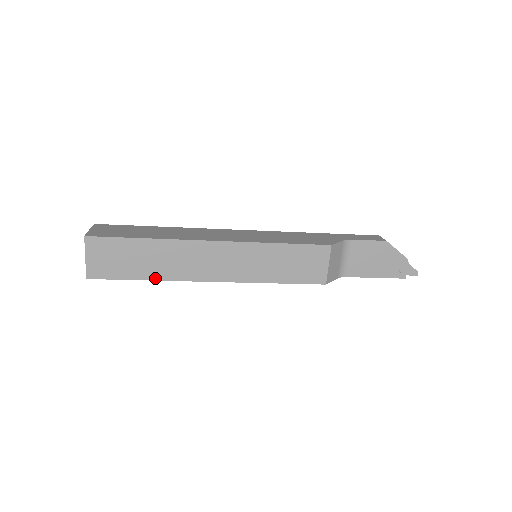
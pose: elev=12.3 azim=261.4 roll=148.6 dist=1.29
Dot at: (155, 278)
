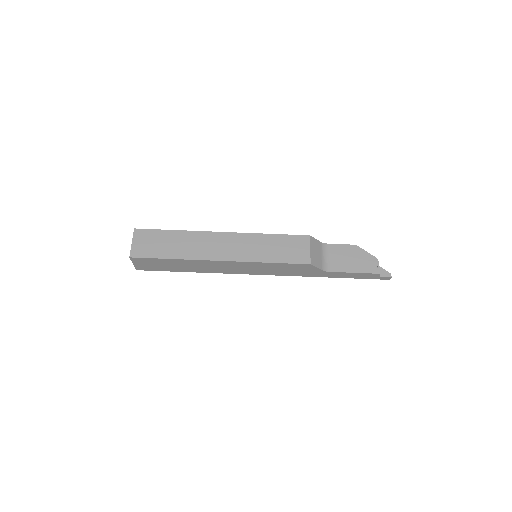
Dot at: (179, 257)
